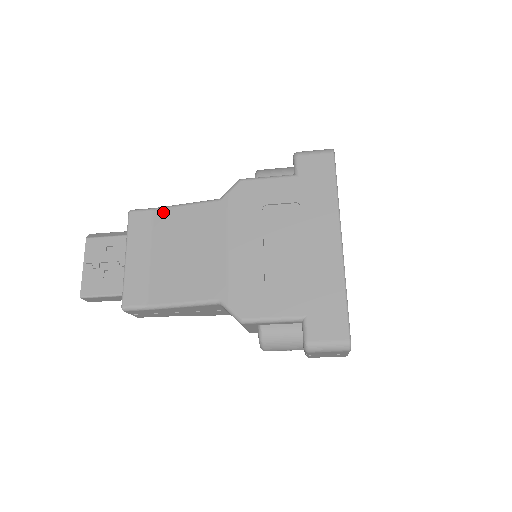
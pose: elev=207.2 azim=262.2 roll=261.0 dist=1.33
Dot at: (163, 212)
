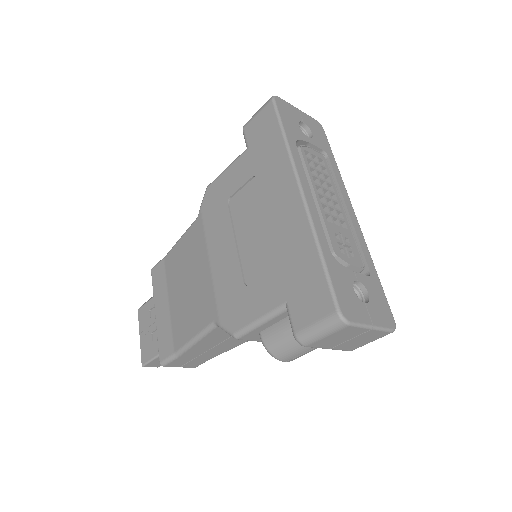
Dot at: (169, 256)
